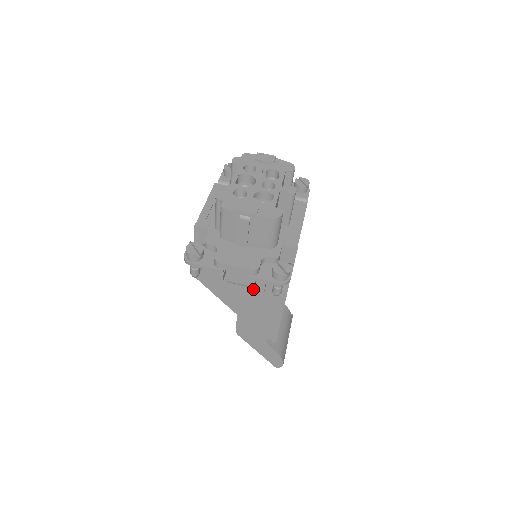
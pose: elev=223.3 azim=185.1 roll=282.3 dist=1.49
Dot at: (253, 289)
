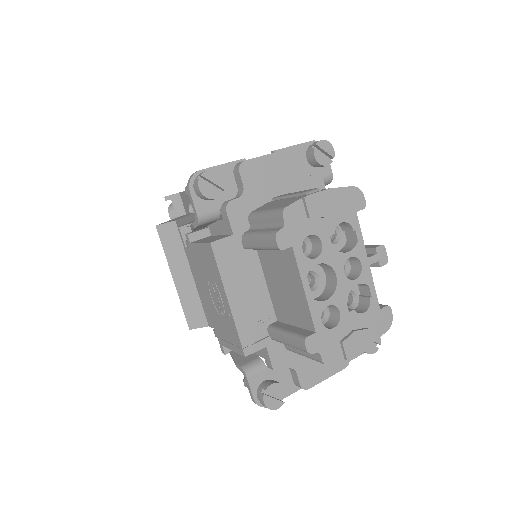
Dot at: occluded
